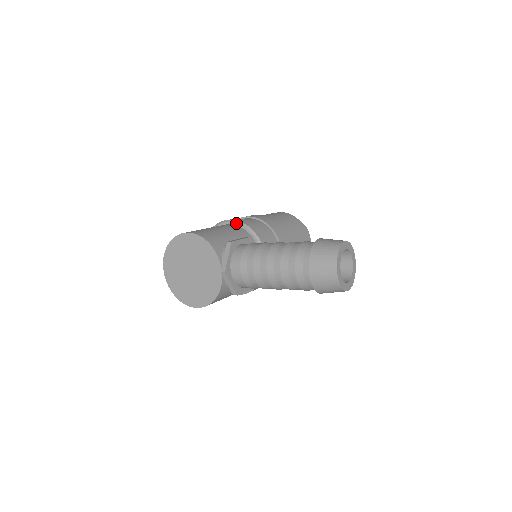
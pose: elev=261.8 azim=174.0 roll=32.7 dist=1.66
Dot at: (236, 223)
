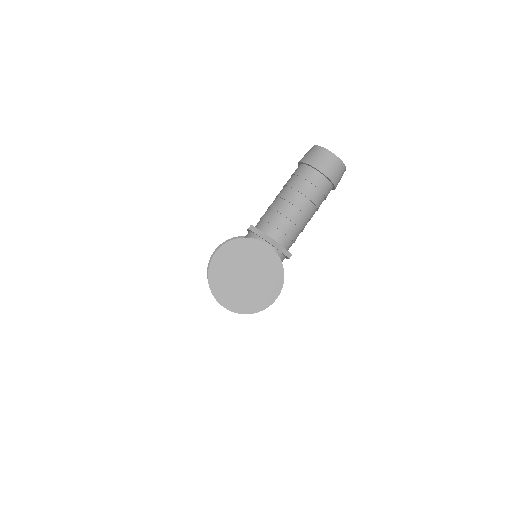
Dot at: (222, 245)
